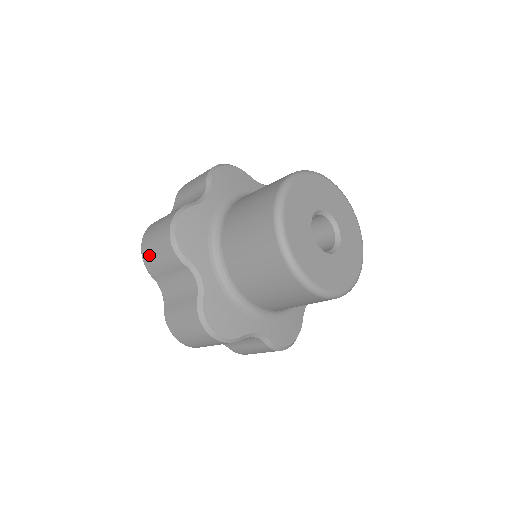
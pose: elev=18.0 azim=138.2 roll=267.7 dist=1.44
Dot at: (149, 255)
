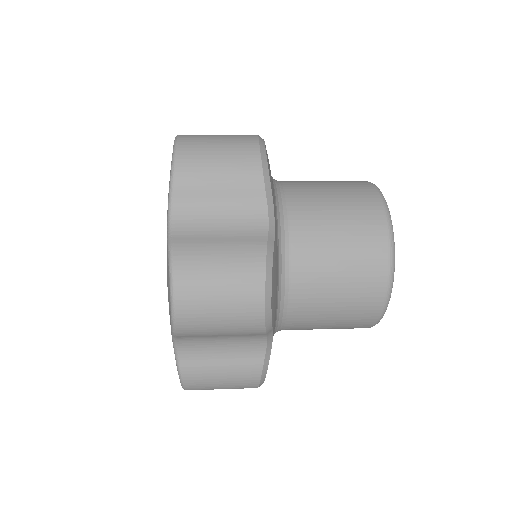
Dot at: (197, 158)
